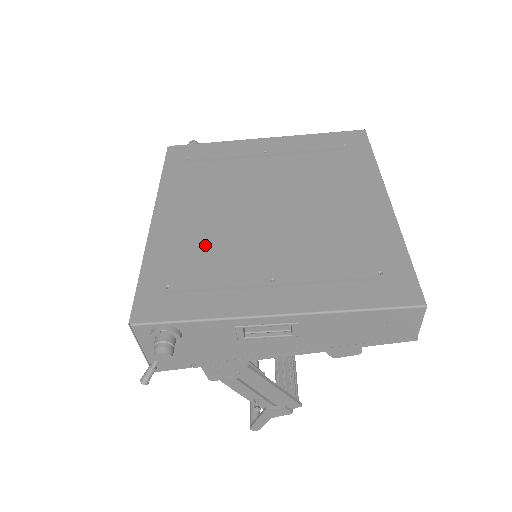
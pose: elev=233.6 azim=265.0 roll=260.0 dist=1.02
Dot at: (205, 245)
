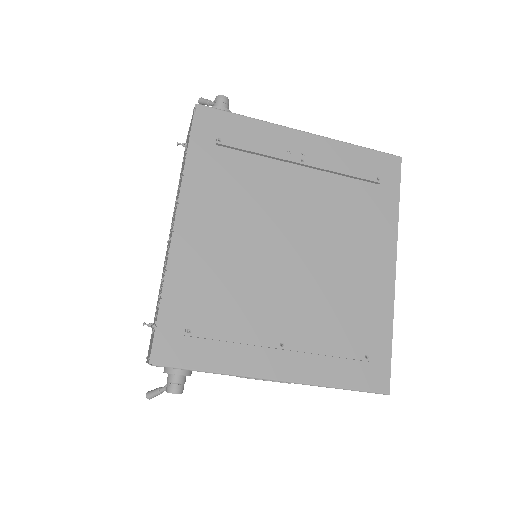
Dot at: (226, 281)
